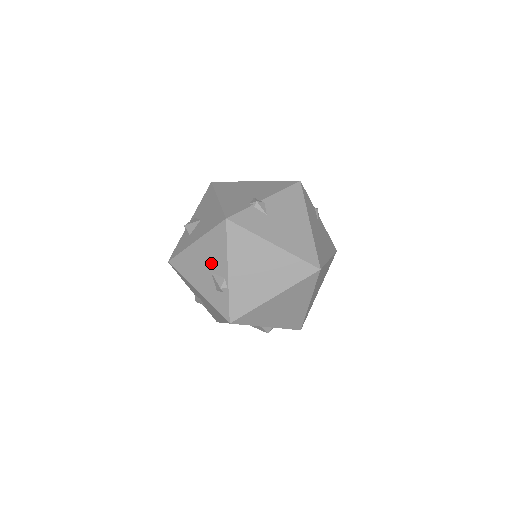
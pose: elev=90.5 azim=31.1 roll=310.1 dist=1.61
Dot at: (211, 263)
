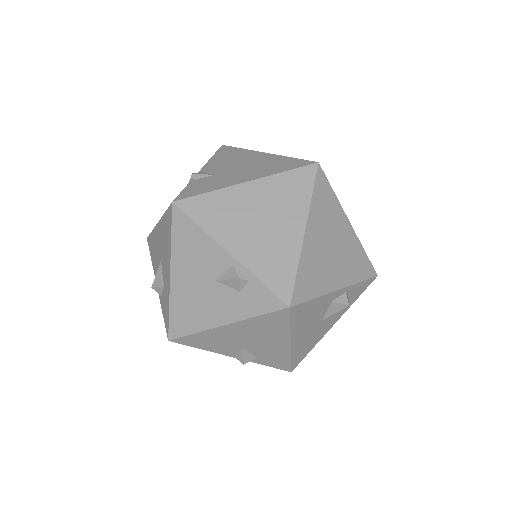
Dot at: (205, 271)
